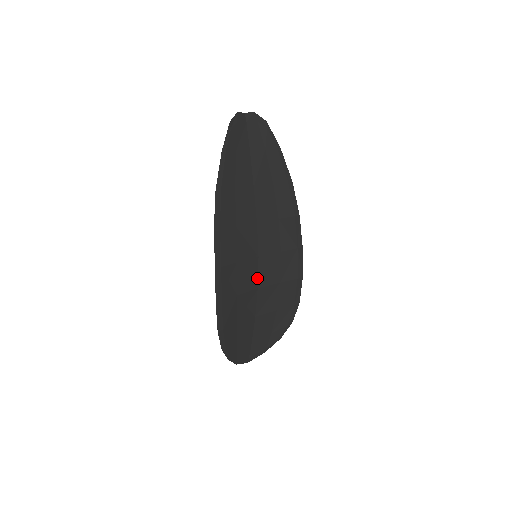
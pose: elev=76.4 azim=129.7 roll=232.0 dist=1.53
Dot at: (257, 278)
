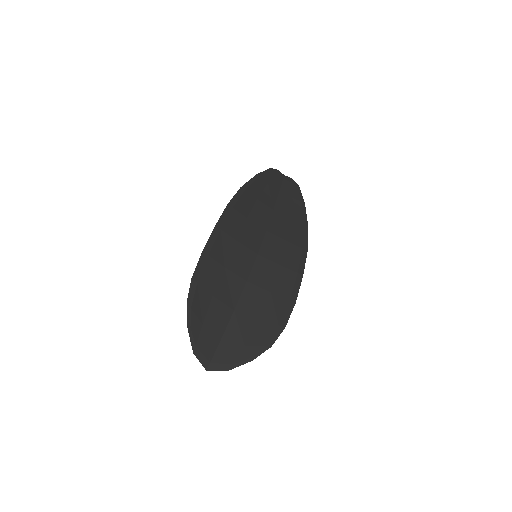
Dot at: (250, 272)
